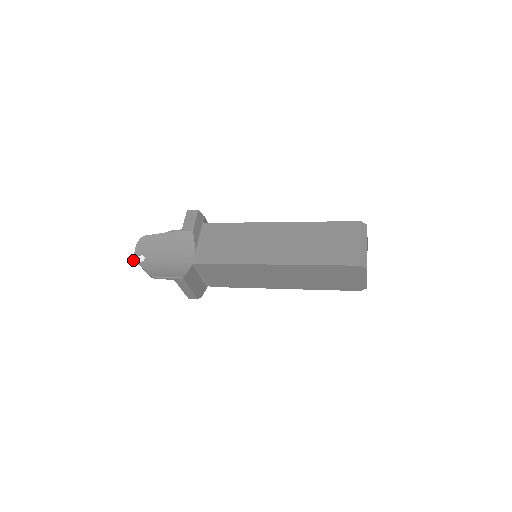
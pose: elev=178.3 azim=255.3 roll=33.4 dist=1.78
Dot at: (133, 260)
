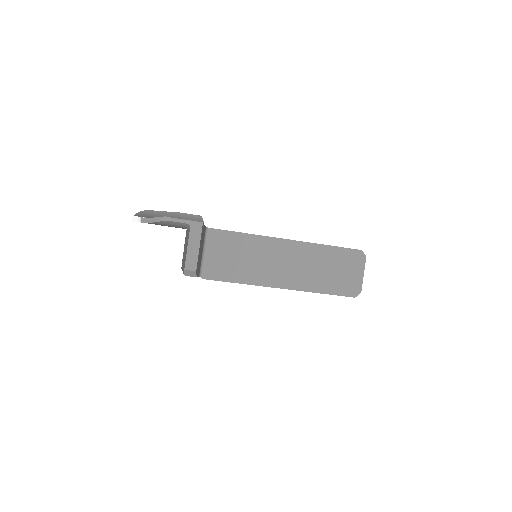
Dot at: (135, 216)
